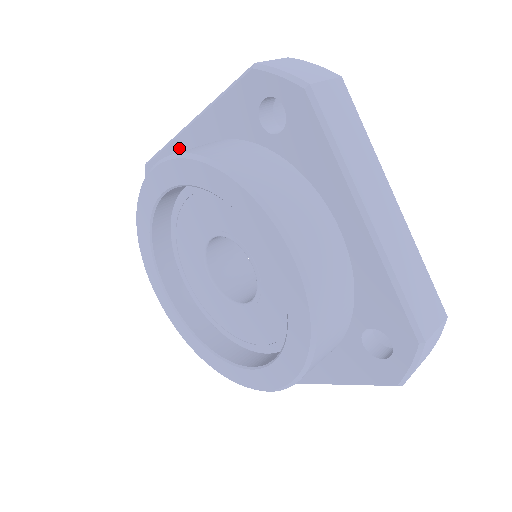
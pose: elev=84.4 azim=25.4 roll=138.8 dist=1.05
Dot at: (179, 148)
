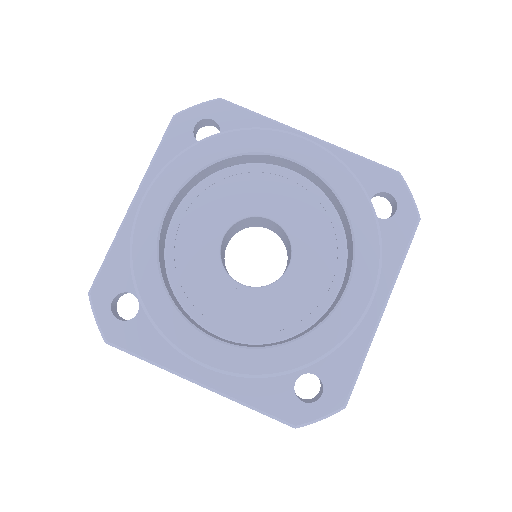
Dot at: occluded
